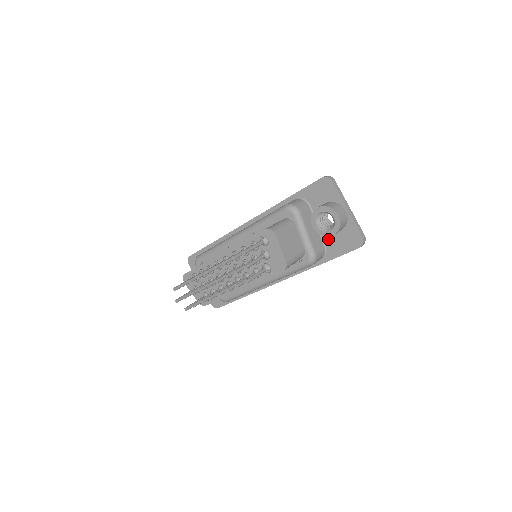
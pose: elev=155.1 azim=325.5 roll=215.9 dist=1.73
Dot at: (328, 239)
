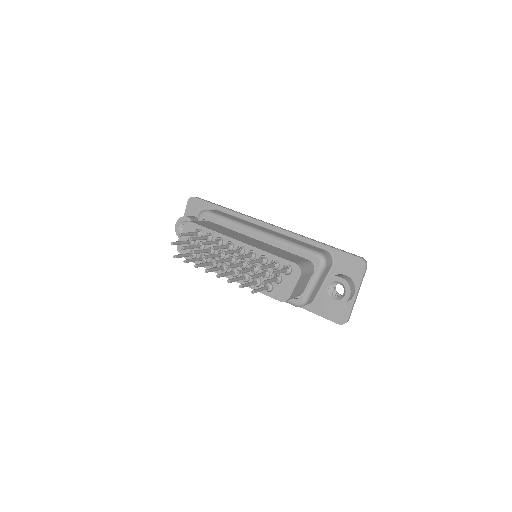
Dot at: (322, 297)
